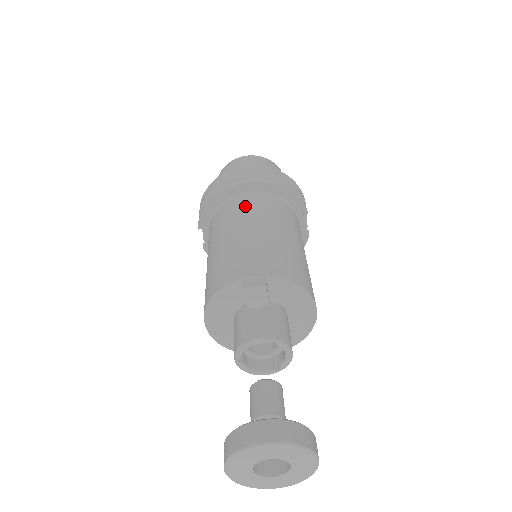
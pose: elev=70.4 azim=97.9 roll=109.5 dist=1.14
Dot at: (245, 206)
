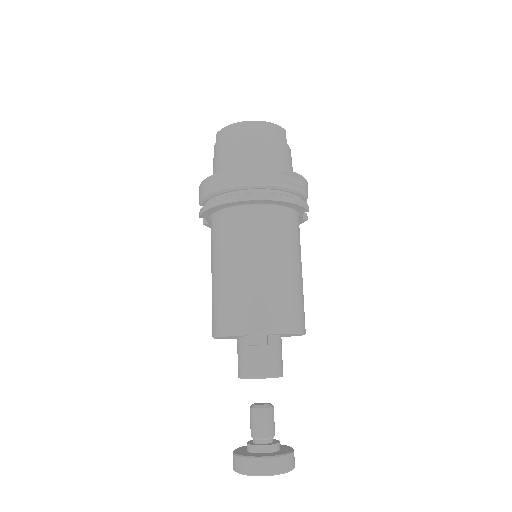
Dot at: (249, 228)
